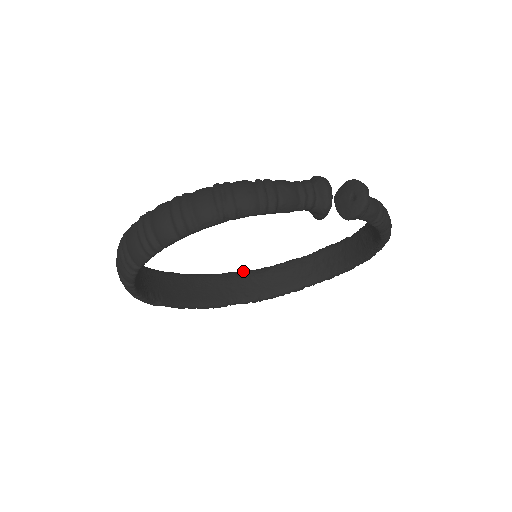
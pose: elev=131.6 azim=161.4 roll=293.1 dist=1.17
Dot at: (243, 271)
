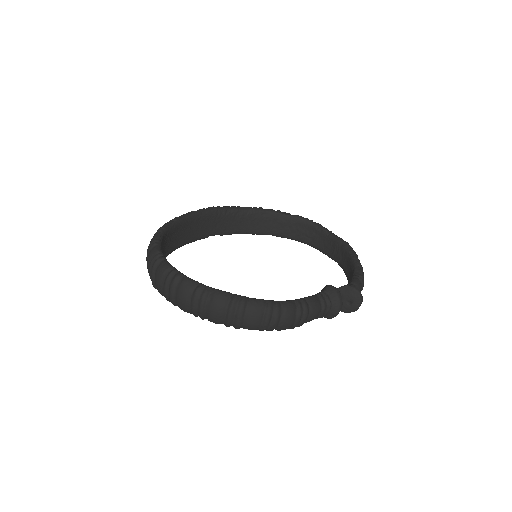
Dot at: (231, 208)
